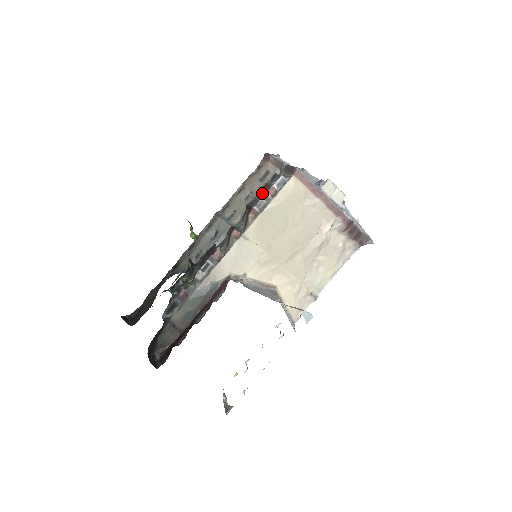
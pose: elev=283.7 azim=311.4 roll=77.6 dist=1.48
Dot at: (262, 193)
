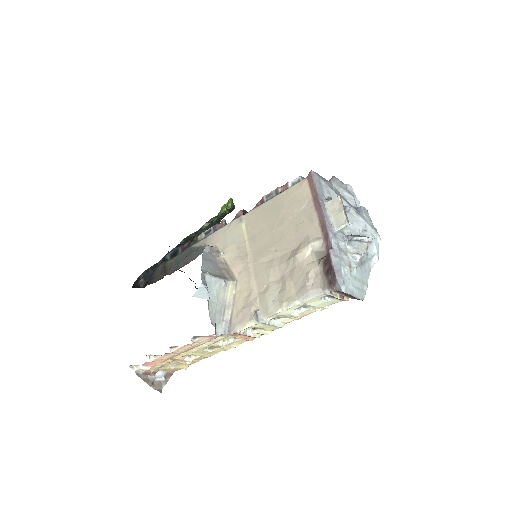
Dot at: occluded
